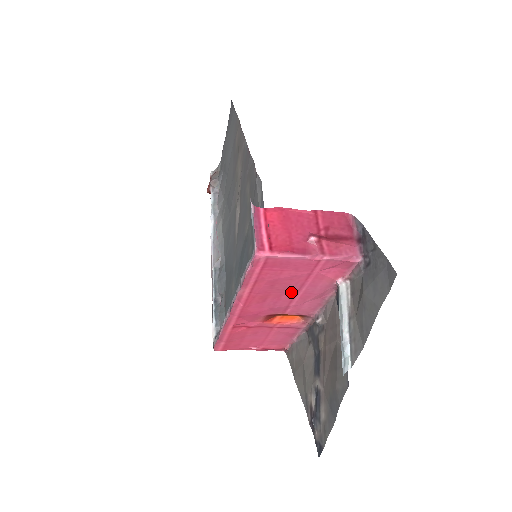
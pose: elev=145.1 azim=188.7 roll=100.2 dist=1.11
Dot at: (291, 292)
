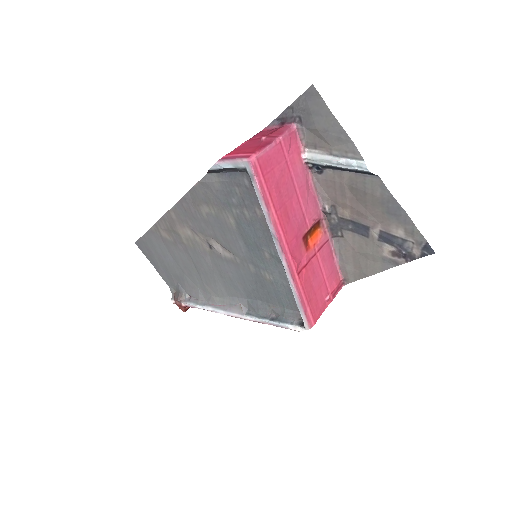
Dot at: (293, 194)
